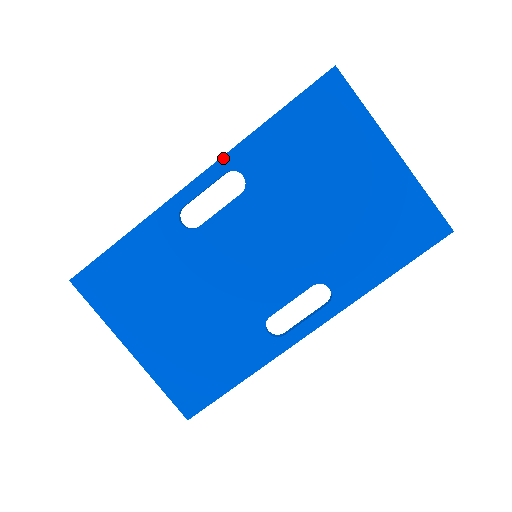
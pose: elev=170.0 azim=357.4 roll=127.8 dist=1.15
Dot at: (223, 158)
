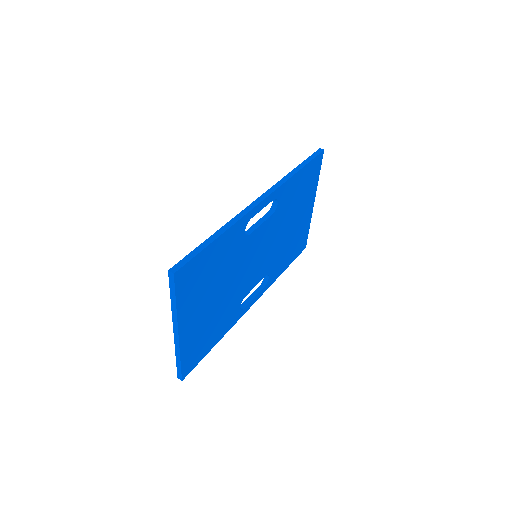
Dot at: (278, 189)
